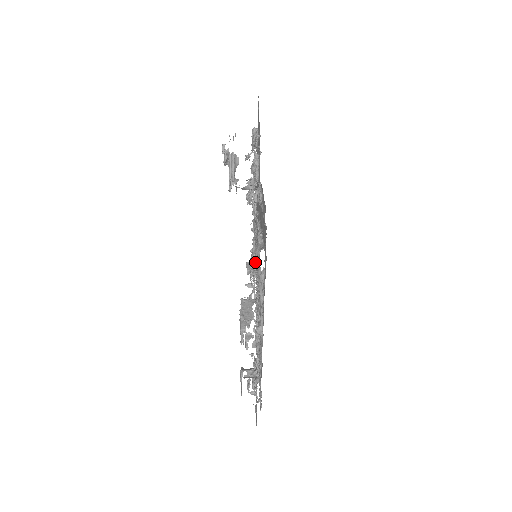
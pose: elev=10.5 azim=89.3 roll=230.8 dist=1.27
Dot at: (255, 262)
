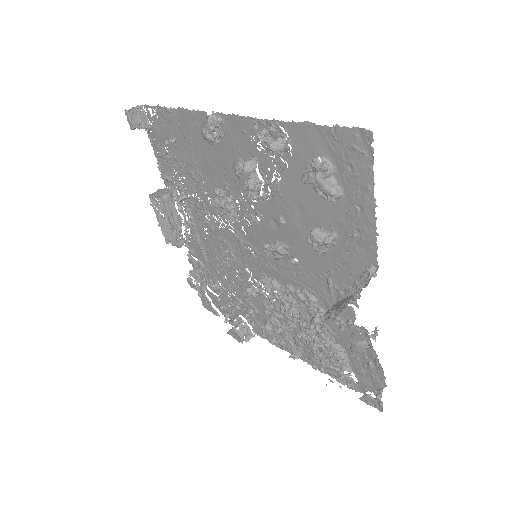
Dot at: (342, 378)
